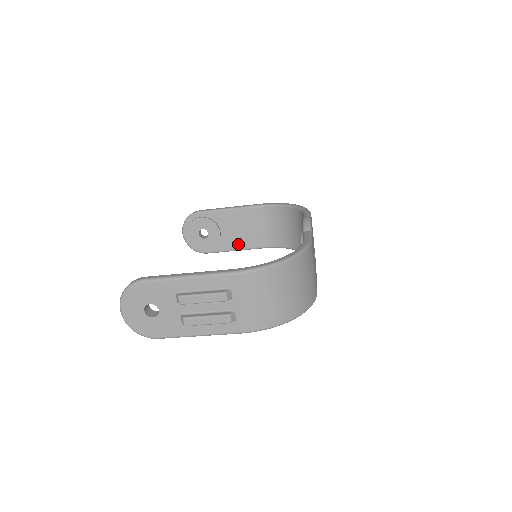
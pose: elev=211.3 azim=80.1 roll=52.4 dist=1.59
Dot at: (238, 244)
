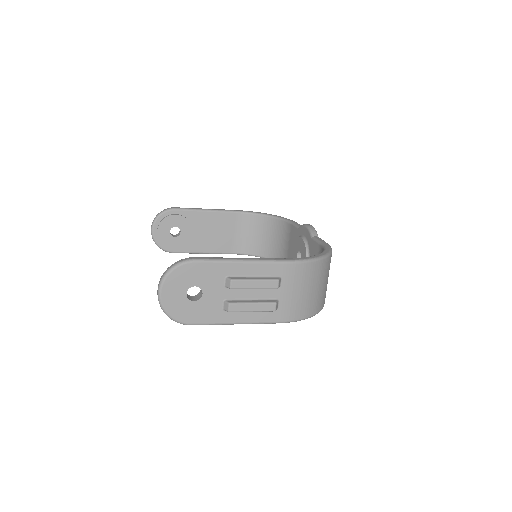
Dot at: (208, 247)
